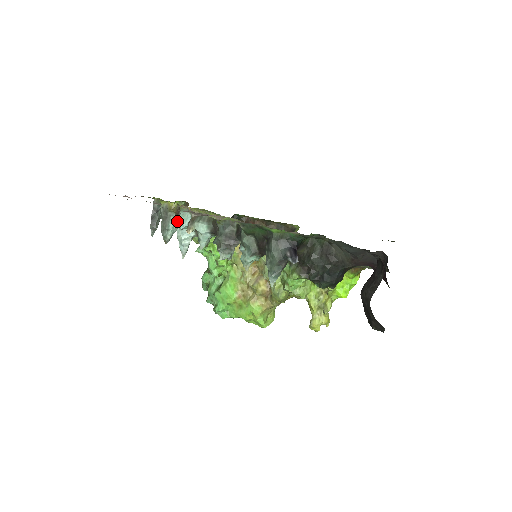
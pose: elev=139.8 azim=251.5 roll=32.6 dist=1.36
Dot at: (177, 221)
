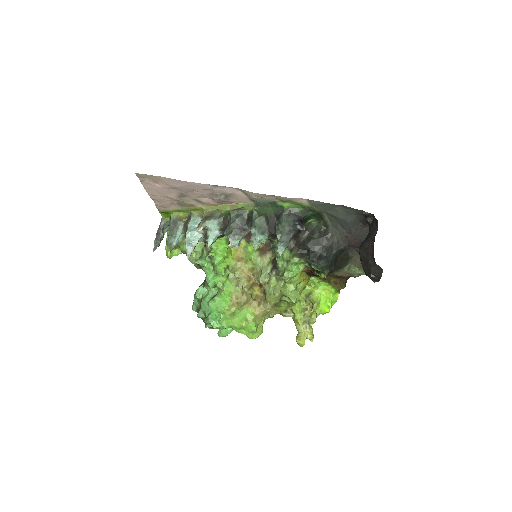
Dot at: (185, 229)
